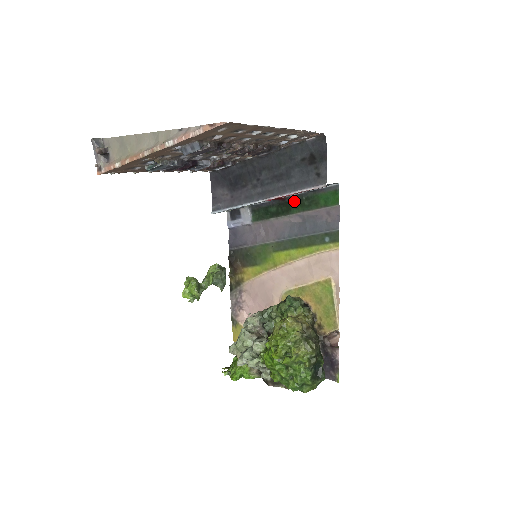
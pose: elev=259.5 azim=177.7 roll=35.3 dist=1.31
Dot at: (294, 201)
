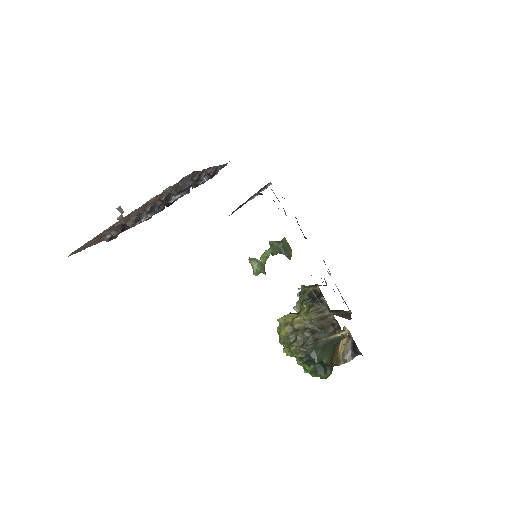
Dot at: occluded
